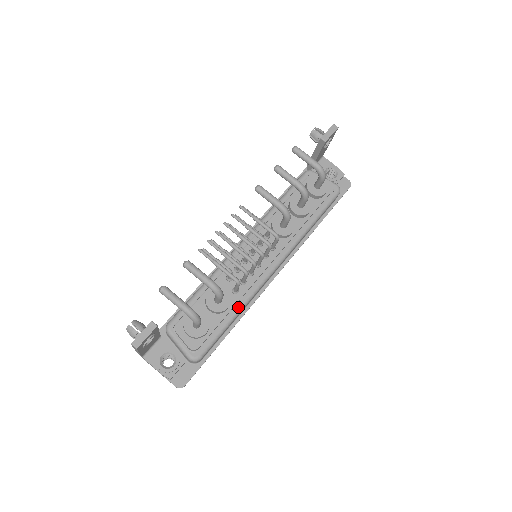
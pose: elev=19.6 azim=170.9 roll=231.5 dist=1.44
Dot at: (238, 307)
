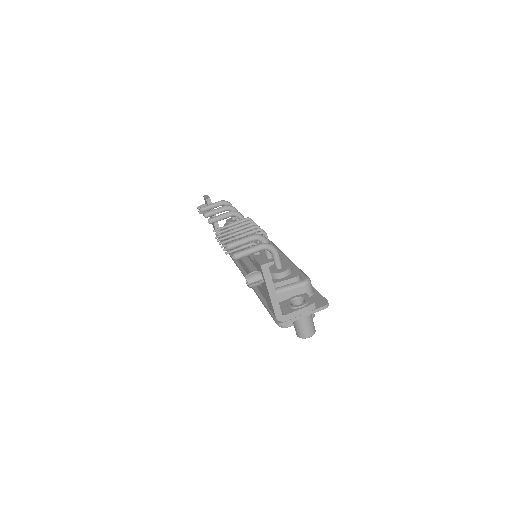
Dot at: (285, 258)
